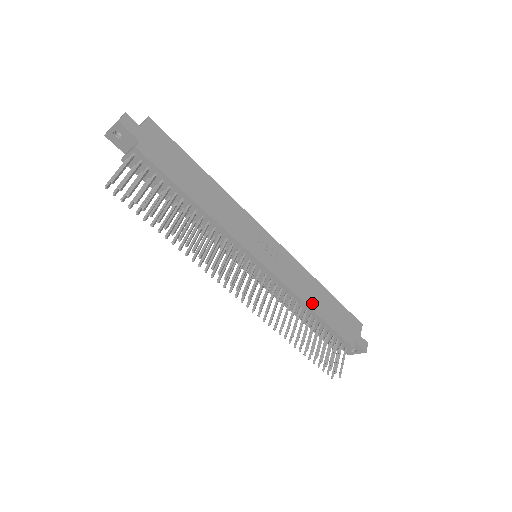
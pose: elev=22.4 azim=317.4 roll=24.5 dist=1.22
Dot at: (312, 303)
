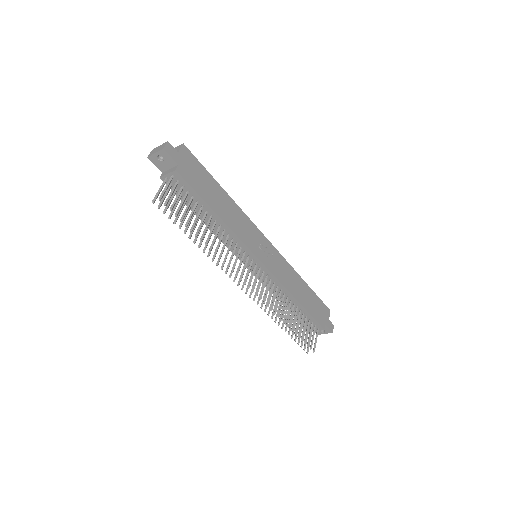
Dot at: (296, 294)
